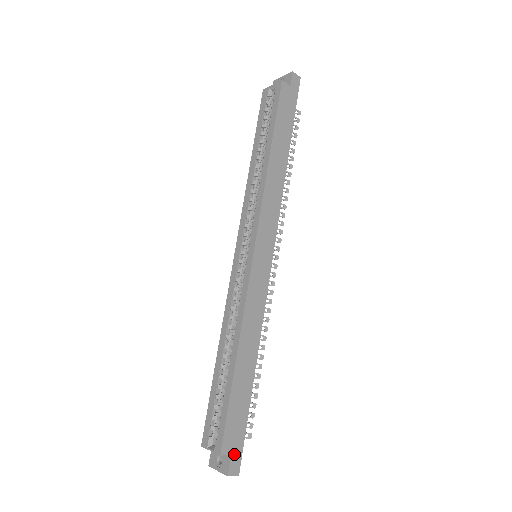
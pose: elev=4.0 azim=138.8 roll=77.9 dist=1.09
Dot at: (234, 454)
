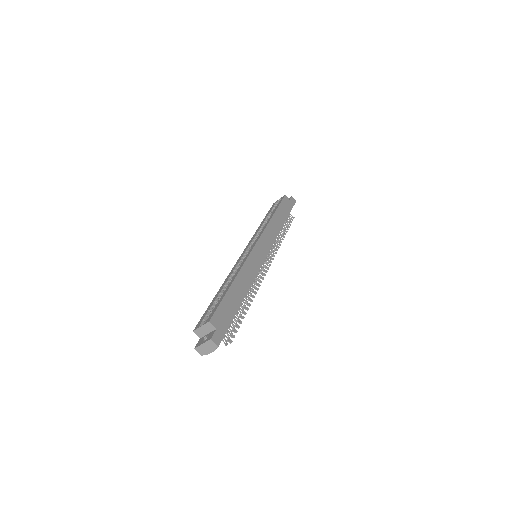
Dot at: (218, 331)
